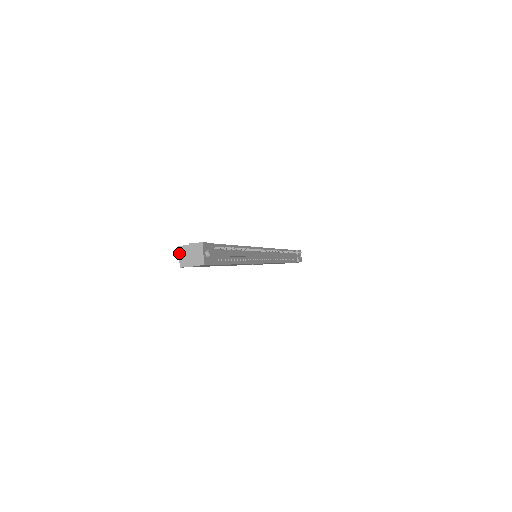
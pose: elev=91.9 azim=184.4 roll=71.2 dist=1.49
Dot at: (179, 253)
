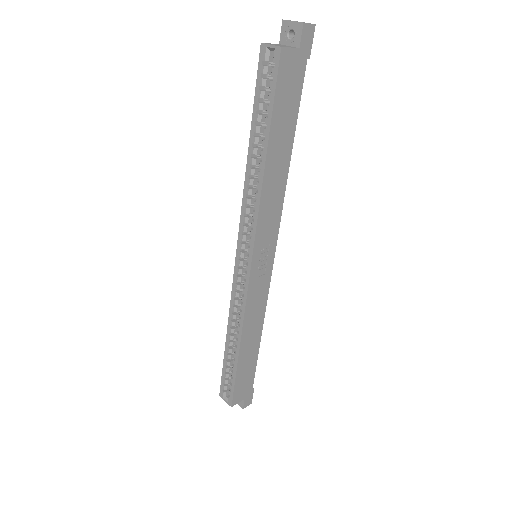
Dot at: (268, 44)
